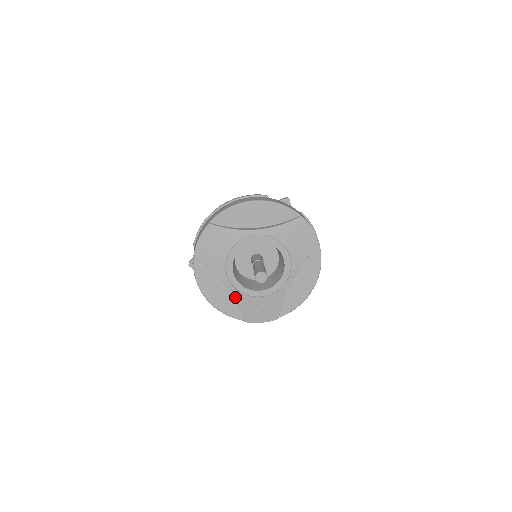
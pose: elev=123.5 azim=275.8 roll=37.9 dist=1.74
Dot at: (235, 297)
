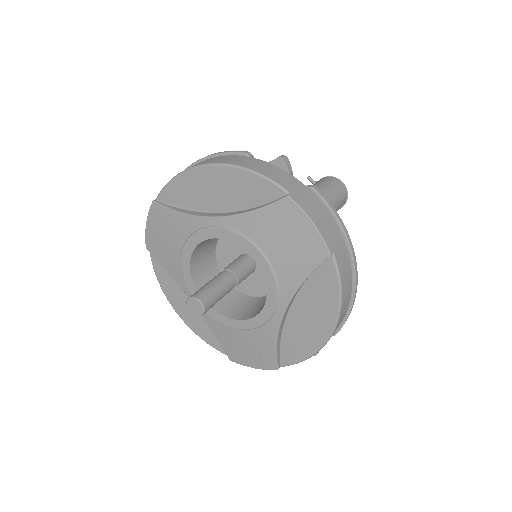
Dot at: (206, 321)
